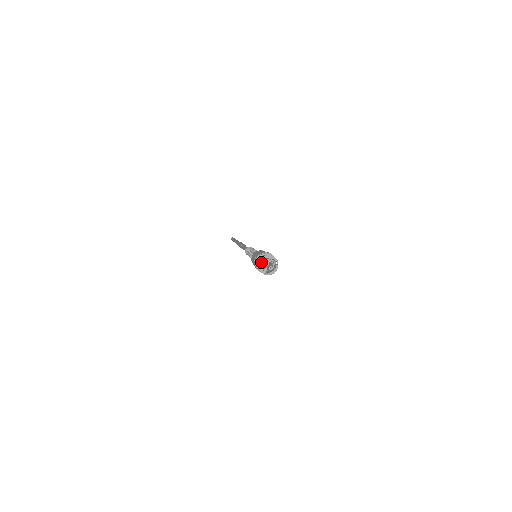
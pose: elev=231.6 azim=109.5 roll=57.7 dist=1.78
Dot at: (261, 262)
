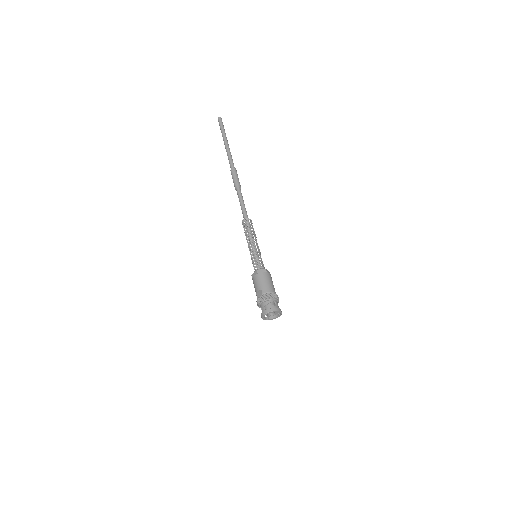
Dot at: occluded
